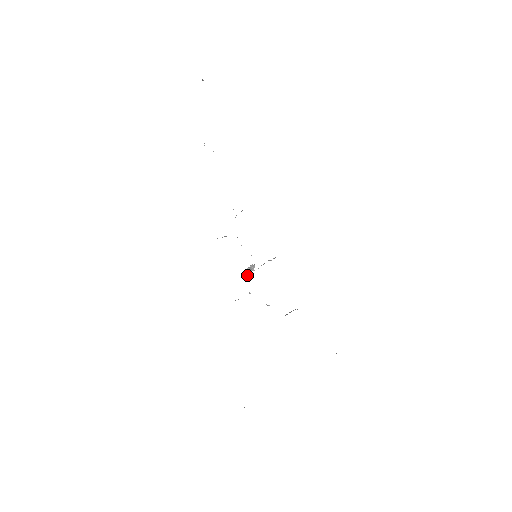
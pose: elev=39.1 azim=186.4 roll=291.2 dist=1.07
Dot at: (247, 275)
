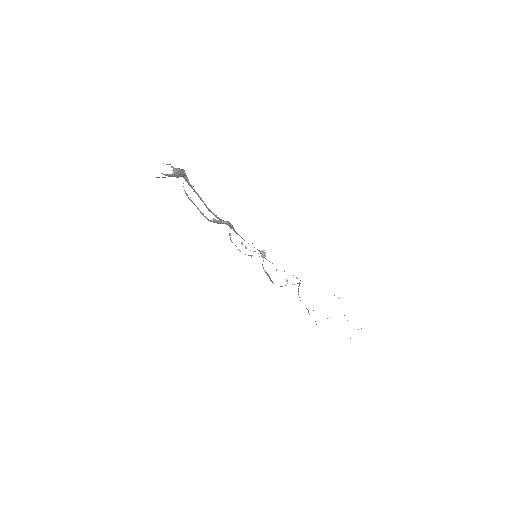
Dot at: (265, 255)
